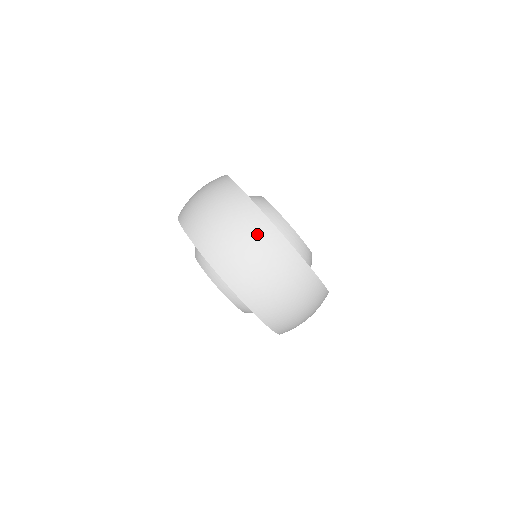
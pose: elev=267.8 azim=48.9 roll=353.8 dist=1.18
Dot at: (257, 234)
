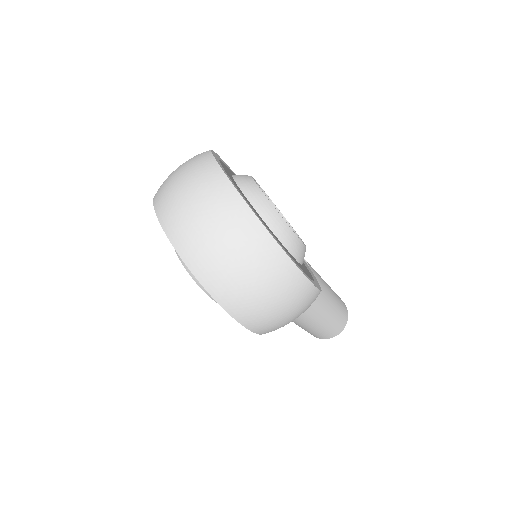
Dot at: (205, 183)
